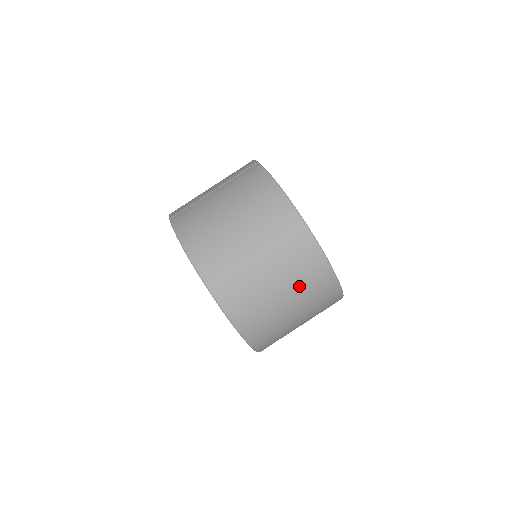
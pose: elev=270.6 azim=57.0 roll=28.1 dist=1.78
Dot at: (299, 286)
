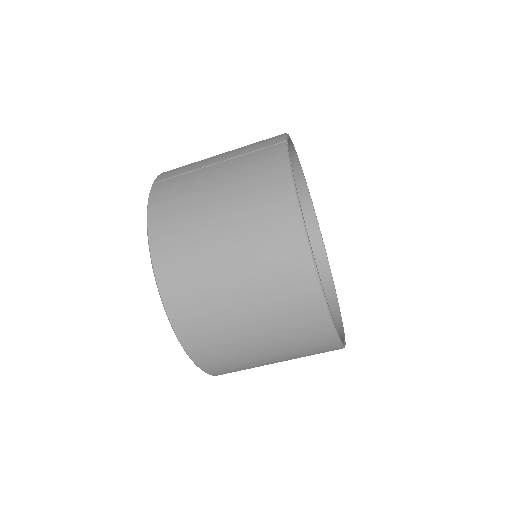
Dot at: (281, 330)
